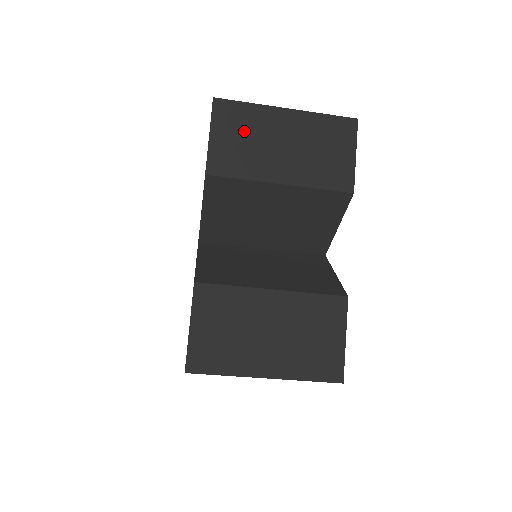
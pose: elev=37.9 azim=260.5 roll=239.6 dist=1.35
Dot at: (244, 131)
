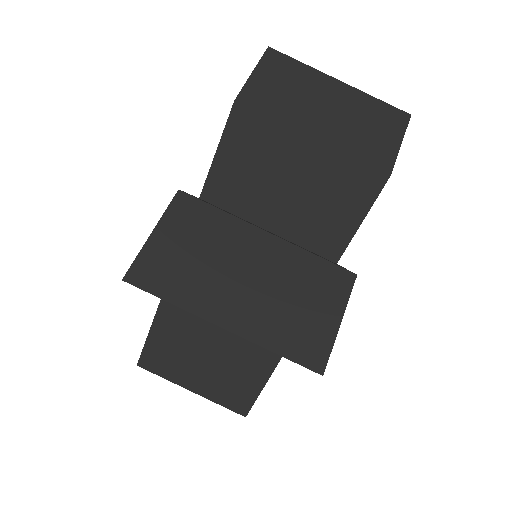
Dot at: (289, 82)
